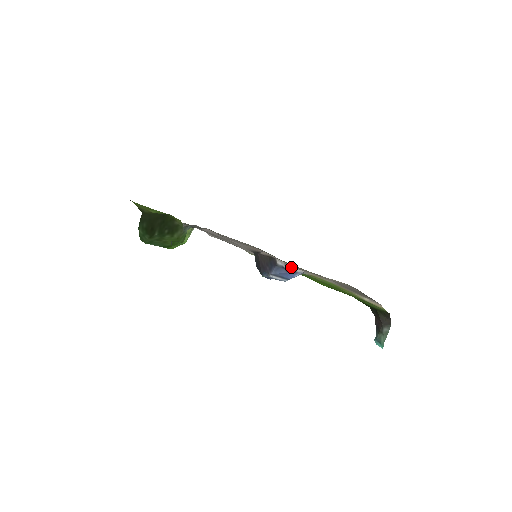
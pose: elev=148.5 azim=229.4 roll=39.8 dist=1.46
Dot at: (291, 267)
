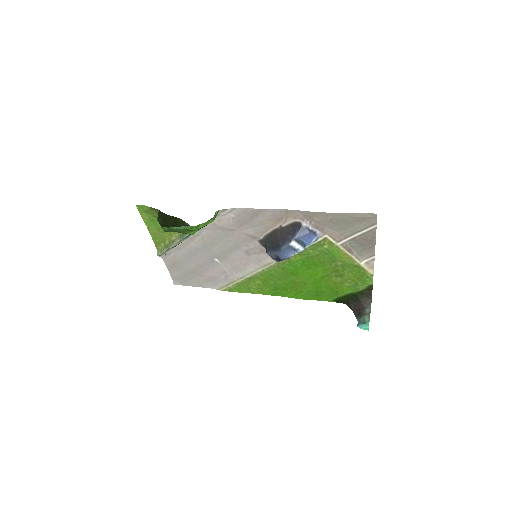
Dot at: (314, 226)
